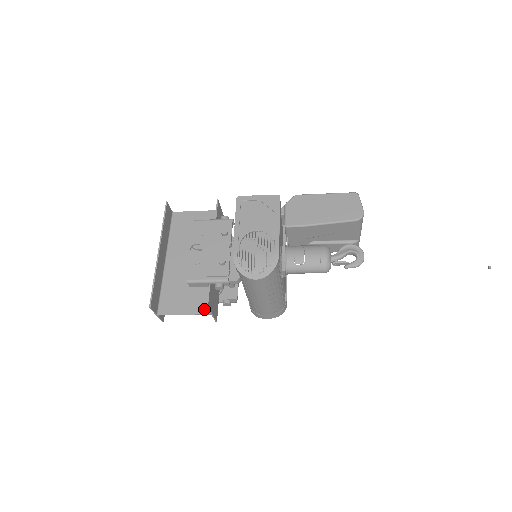
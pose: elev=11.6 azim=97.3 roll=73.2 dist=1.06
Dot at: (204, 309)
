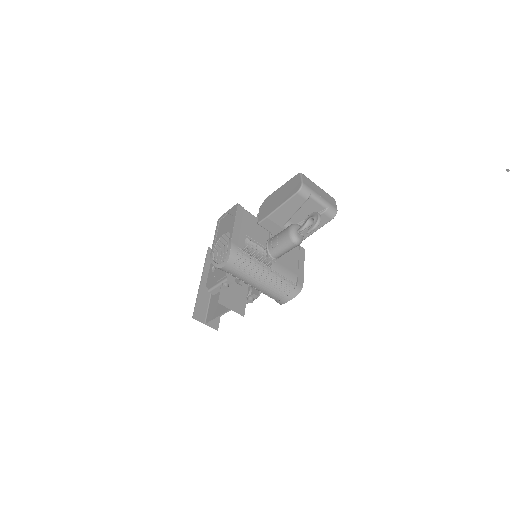
Dot at: (227, 308)
